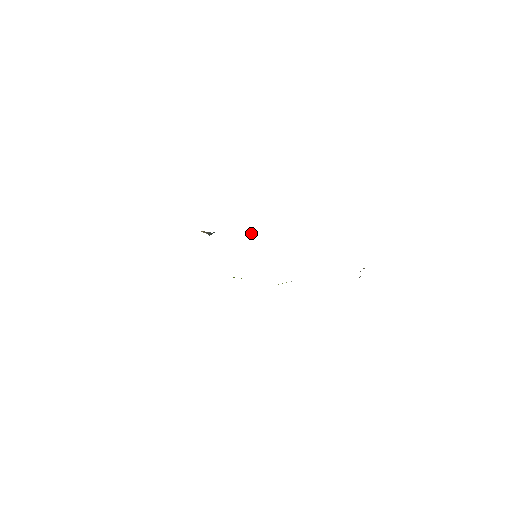
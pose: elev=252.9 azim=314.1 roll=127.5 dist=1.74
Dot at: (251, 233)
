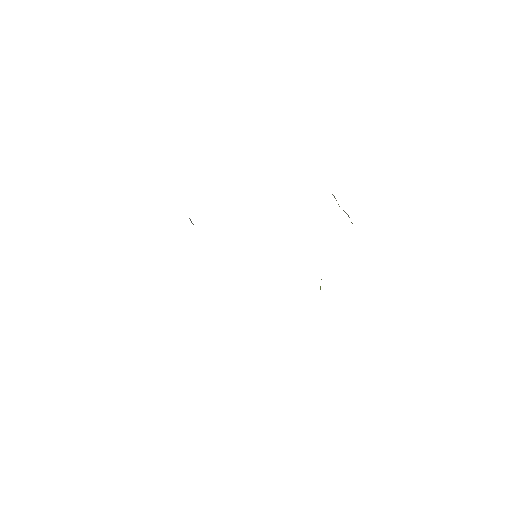
Dot at: occluded
